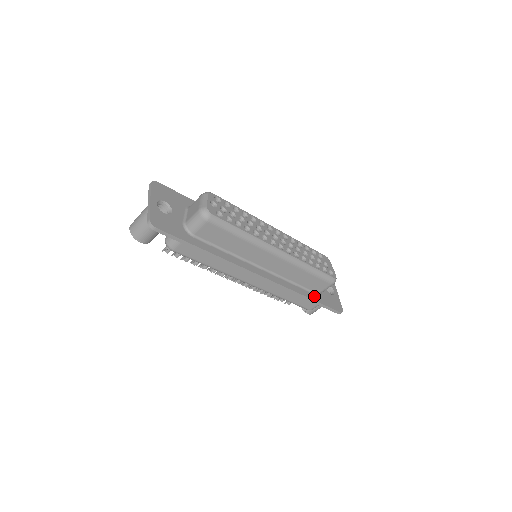
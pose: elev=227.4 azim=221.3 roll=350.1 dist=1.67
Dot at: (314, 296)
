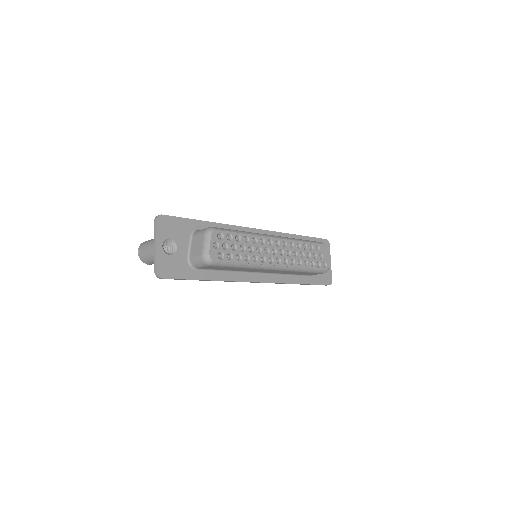
Dot at: (306, 279)
